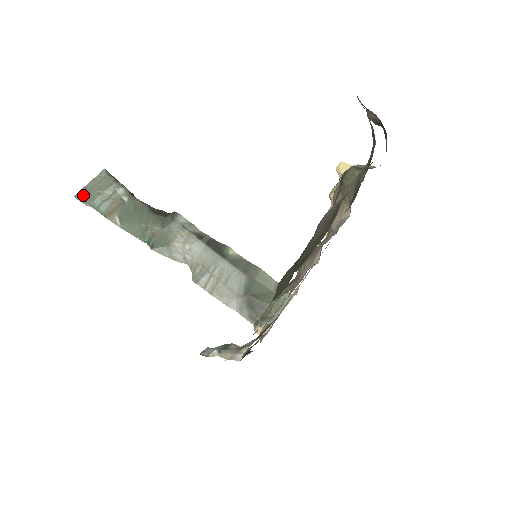
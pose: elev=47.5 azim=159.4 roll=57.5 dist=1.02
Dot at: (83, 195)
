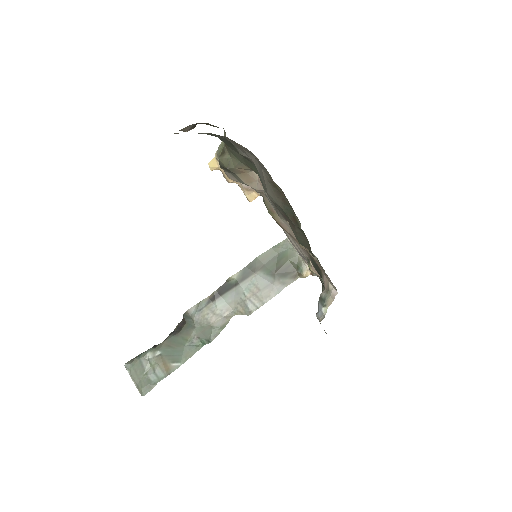
Dot at: (143, 389)
